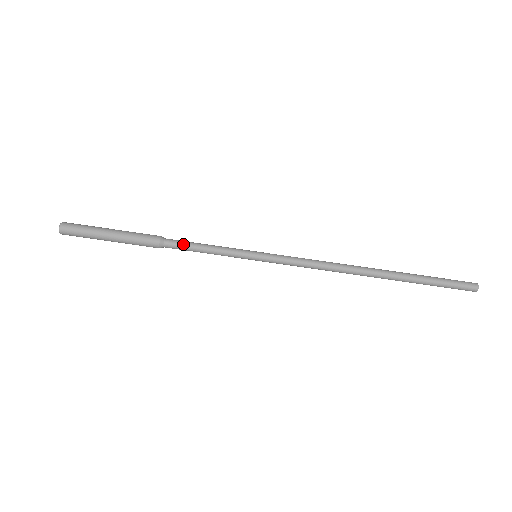
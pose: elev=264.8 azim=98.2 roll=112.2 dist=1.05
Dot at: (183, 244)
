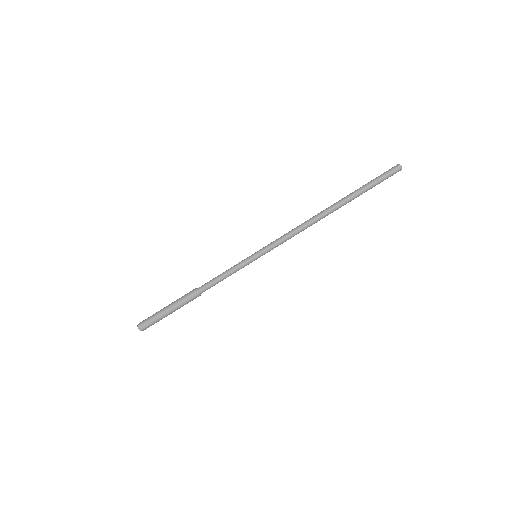
Dot at: (210, 281)
